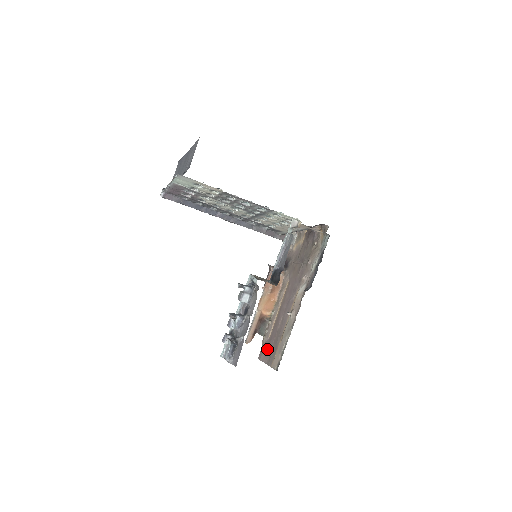
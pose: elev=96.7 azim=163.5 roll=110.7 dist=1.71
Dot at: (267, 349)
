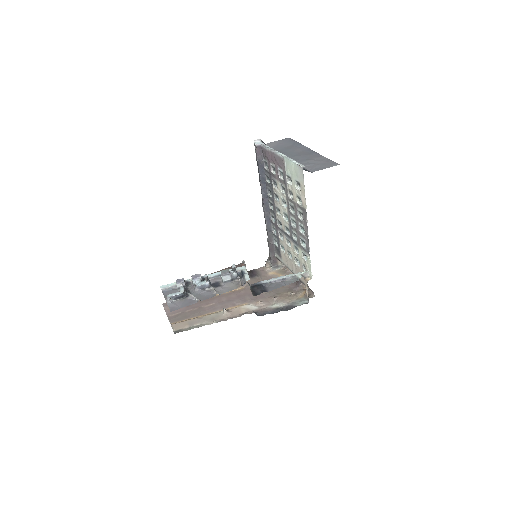
Dot at: occluded
